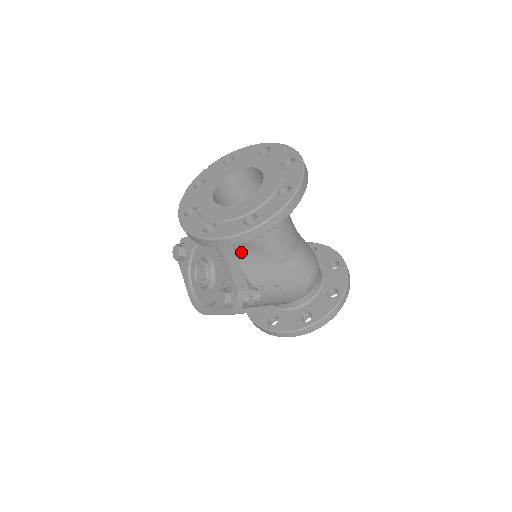
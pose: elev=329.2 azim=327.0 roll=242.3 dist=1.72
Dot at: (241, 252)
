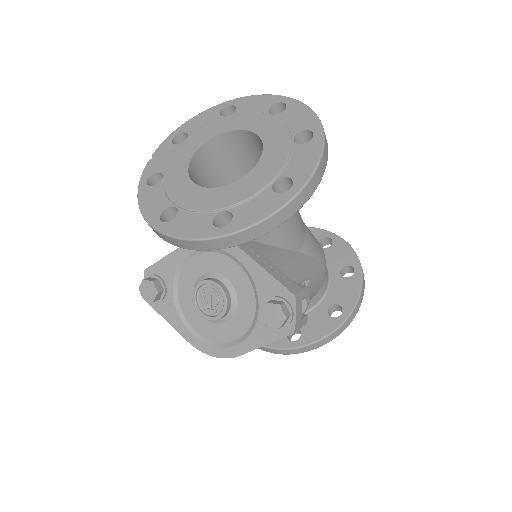
Dot at: (256, 248)
